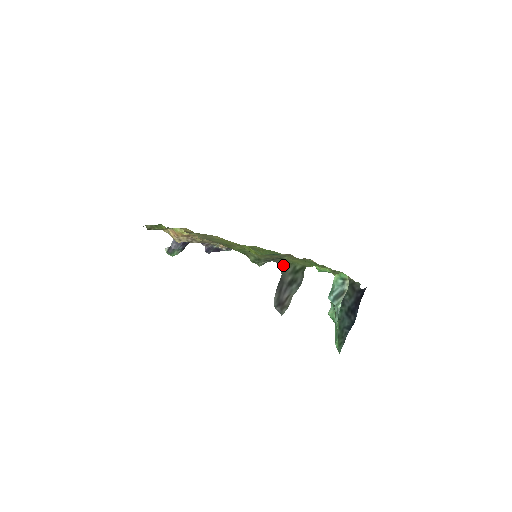
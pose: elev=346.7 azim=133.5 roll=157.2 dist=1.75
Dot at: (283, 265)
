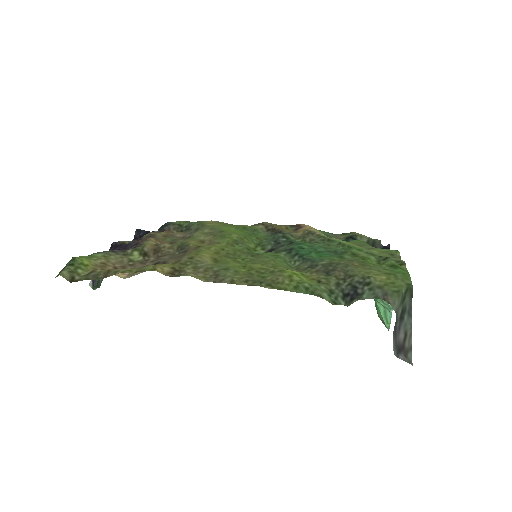
Dot at: (392, 300)
